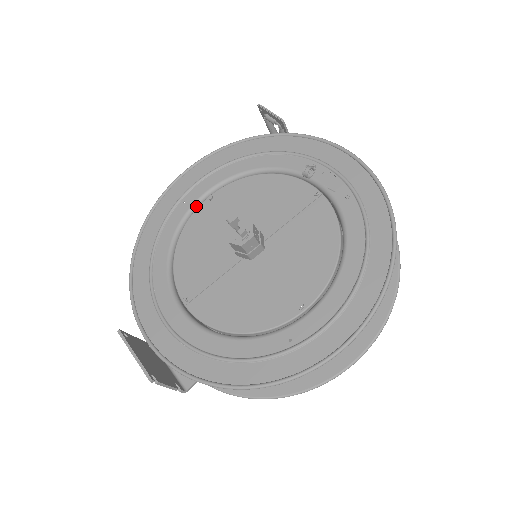
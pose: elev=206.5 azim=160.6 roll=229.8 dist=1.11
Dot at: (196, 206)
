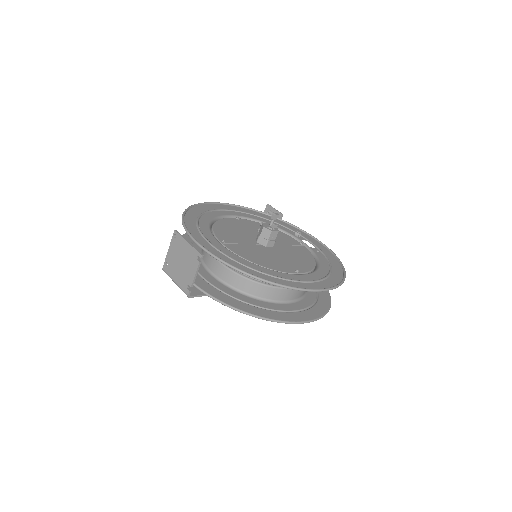
Dot at: (227, 217)
